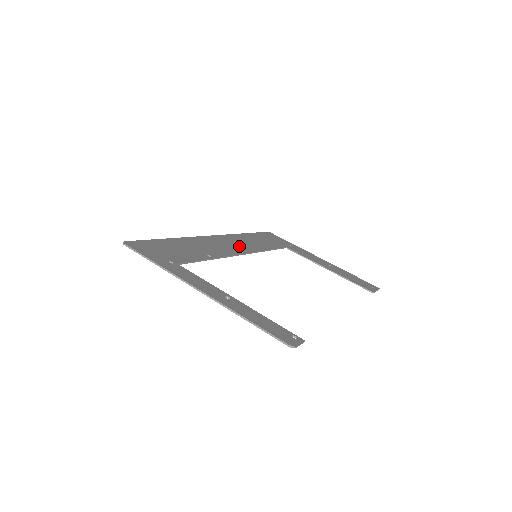
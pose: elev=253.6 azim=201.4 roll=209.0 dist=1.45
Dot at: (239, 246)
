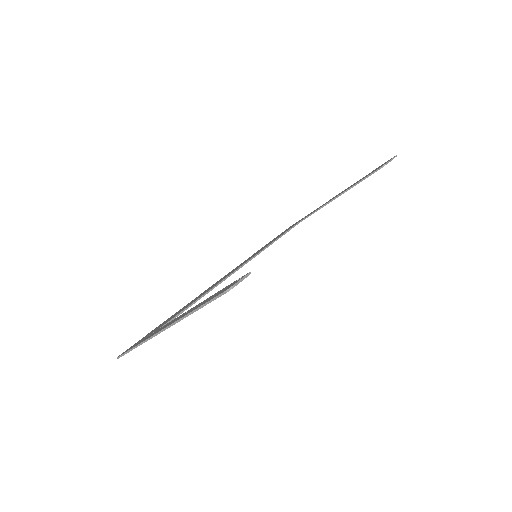
Dot at: occluded
